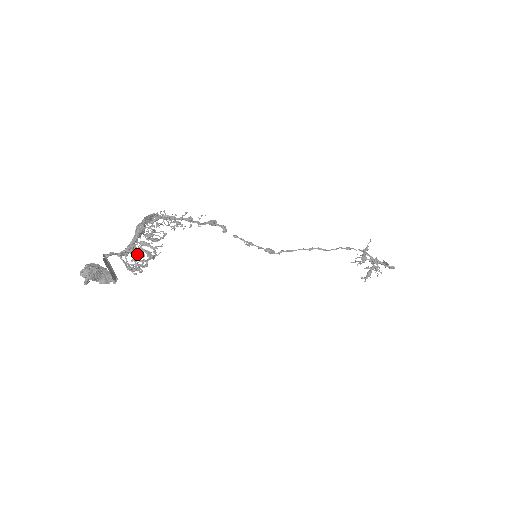
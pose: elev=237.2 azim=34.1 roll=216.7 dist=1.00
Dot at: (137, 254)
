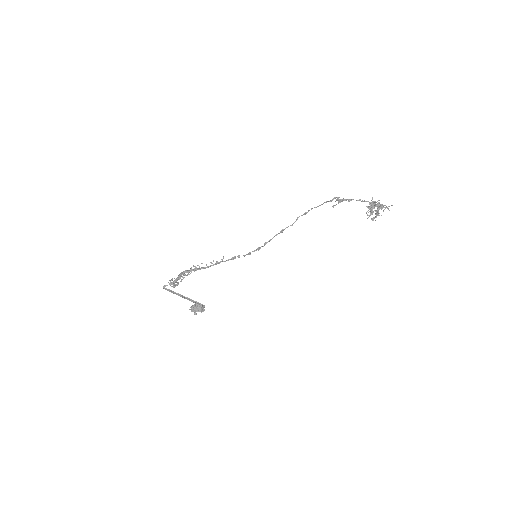
Dot at: (171, 280)
